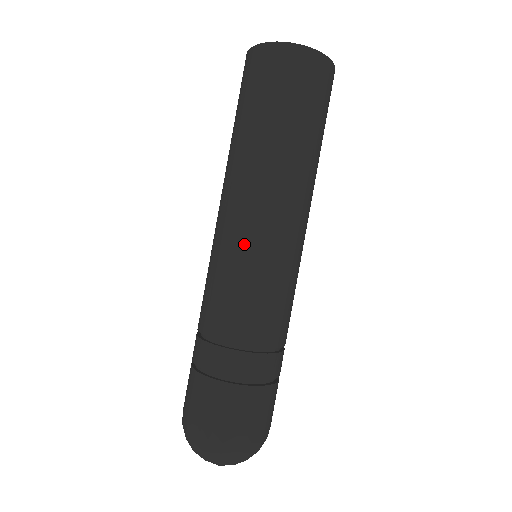
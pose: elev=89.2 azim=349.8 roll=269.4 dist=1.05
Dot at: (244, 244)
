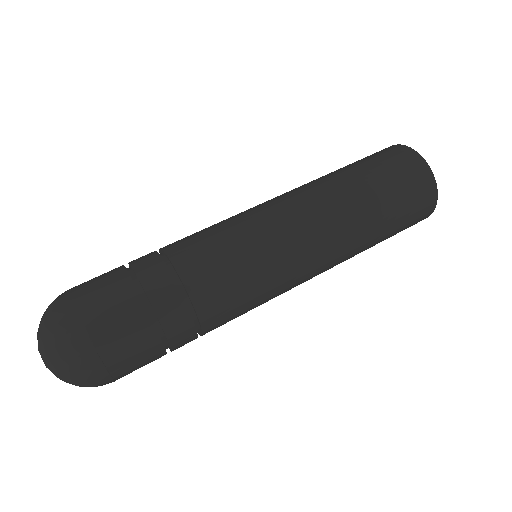
Dot at: occluded
